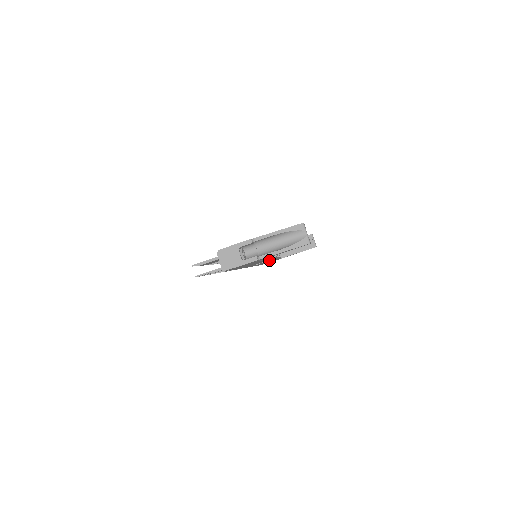
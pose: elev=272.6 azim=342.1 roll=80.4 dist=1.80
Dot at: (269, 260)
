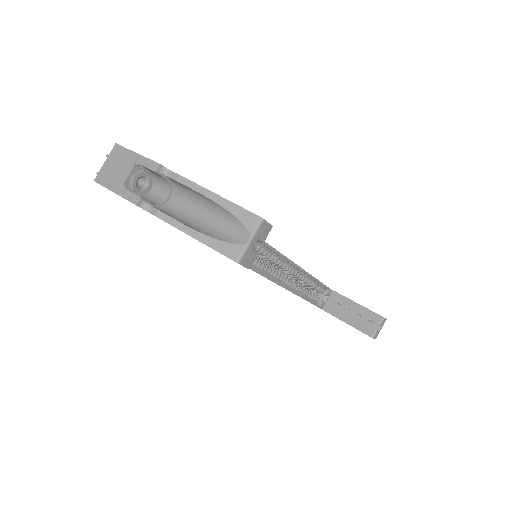
Dot at: occluded
